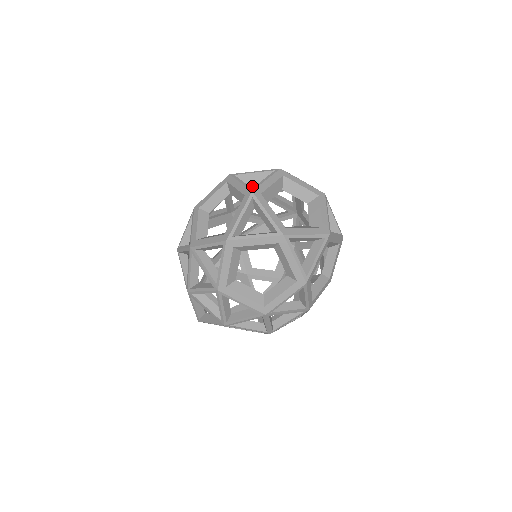
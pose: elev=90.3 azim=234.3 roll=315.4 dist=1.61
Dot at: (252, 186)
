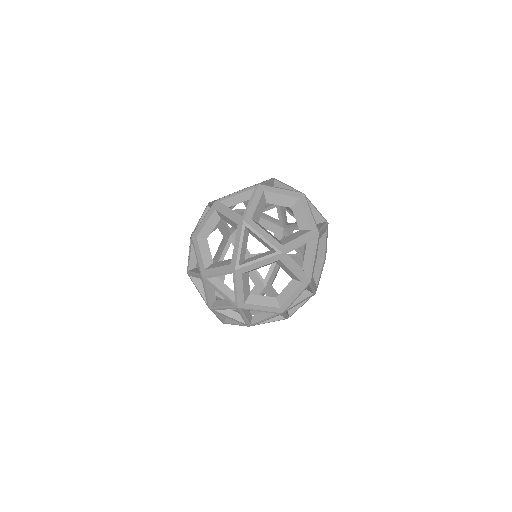
Dot at: (233, 193)
